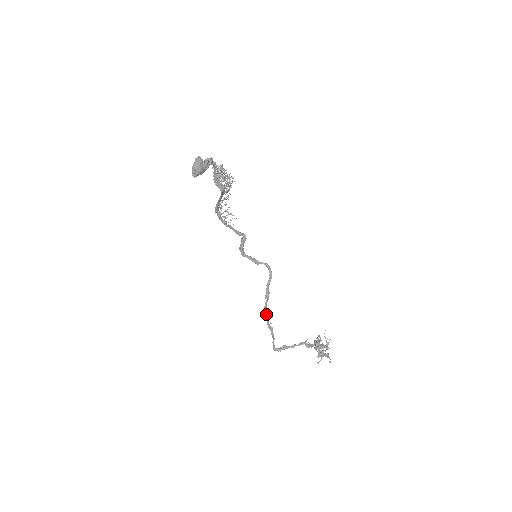
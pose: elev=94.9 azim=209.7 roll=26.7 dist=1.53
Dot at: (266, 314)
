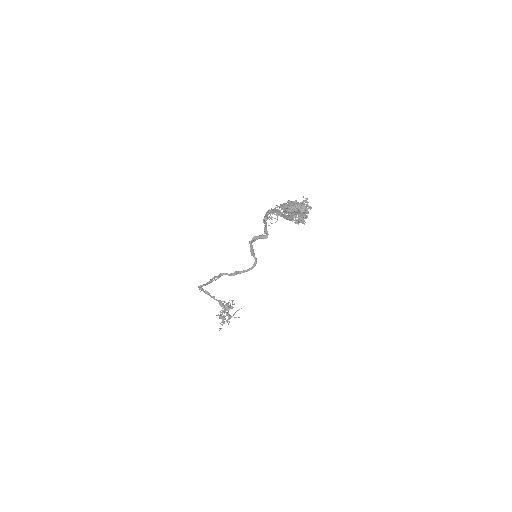
Dot at: (219, 276)
